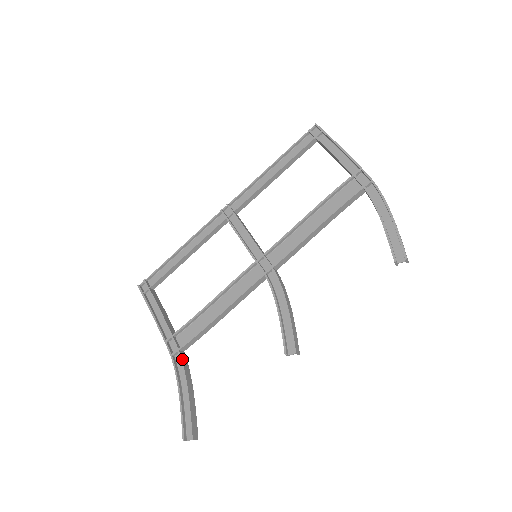
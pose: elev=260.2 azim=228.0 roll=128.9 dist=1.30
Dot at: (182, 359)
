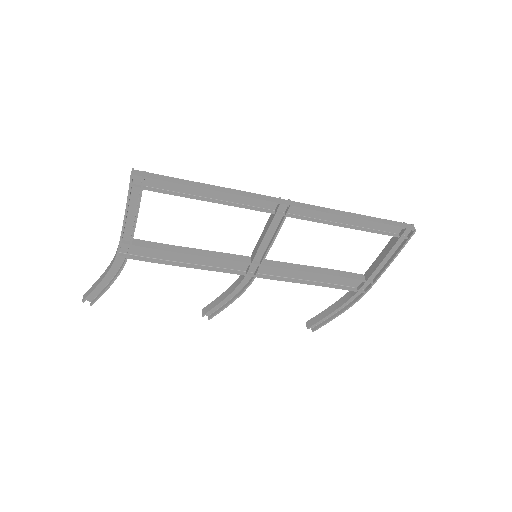
Dot at: occluded
